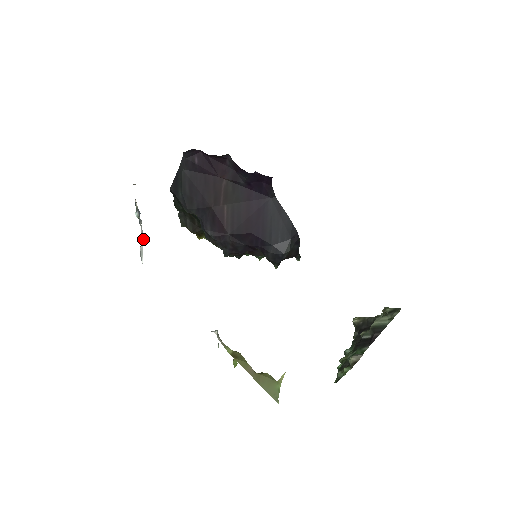
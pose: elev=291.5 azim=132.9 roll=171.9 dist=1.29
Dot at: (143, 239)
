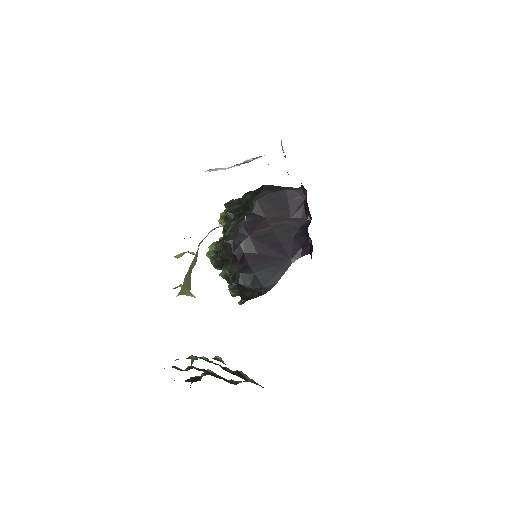
Dot at: occluded
